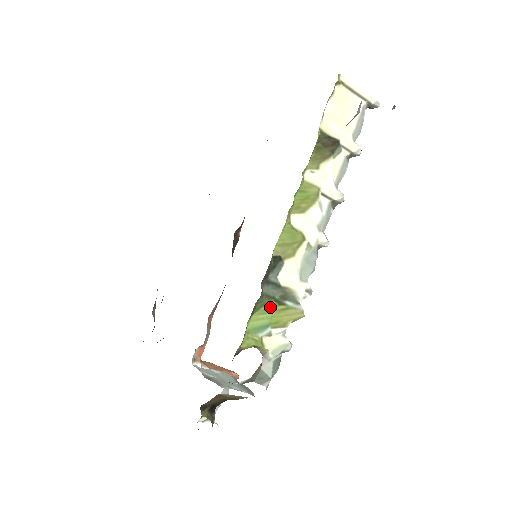
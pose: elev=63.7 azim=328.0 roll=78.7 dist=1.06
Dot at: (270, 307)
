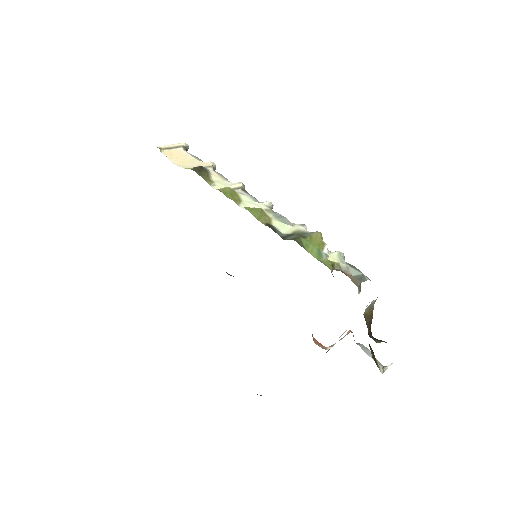
Dot at: (305, 241)
